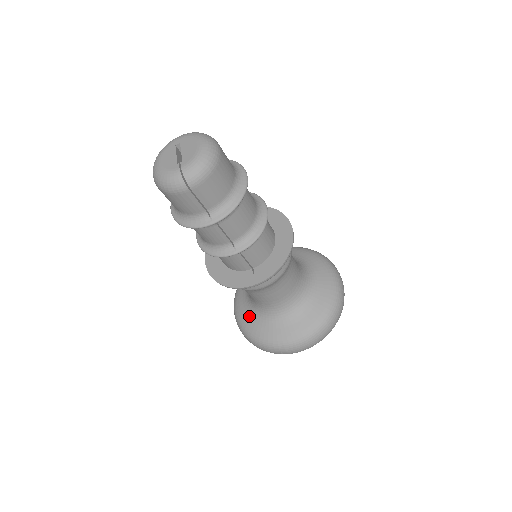
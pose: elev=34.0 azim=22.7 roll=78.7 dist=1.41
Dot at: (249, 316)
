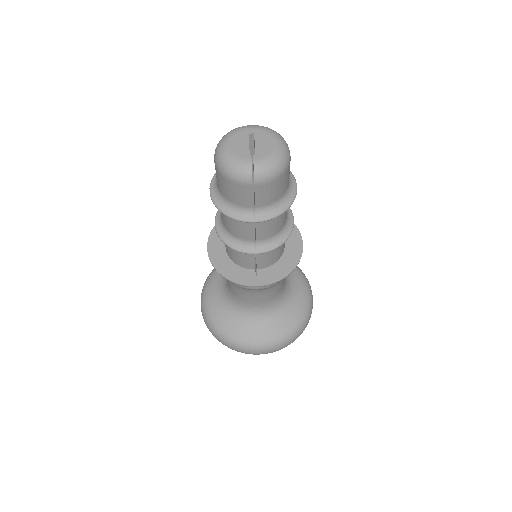
Dot at: (219, 306)
